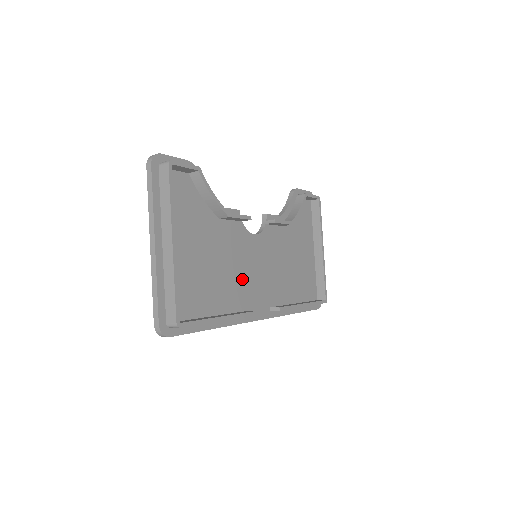
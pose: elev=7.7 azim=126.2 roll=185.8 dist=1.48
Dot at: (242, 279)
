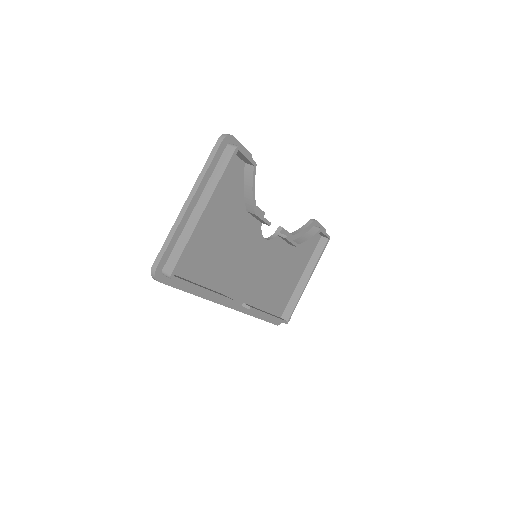
Dot at: (236, 268)
